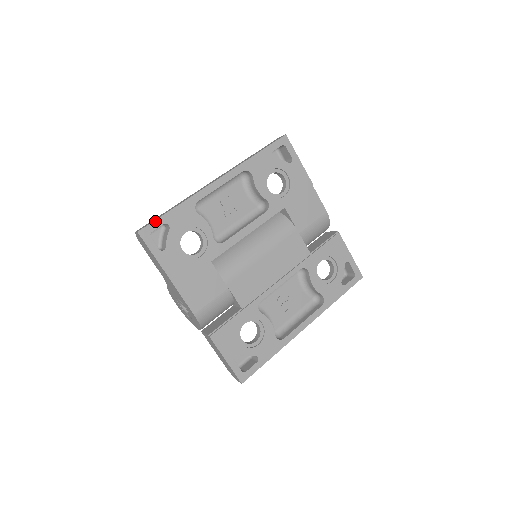
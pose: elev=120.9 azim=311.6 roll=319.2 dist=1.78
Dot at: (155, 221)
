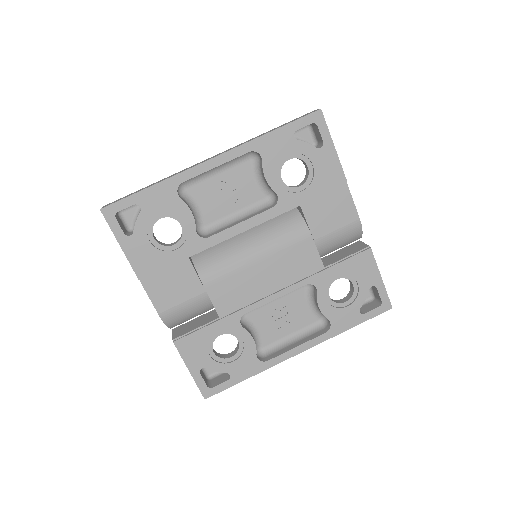
Dot at: (123, 199)
